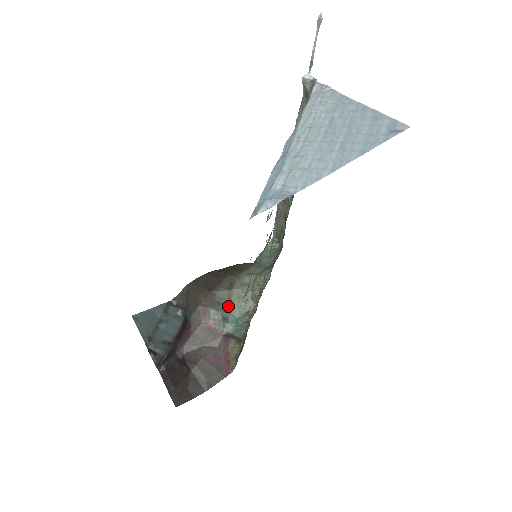
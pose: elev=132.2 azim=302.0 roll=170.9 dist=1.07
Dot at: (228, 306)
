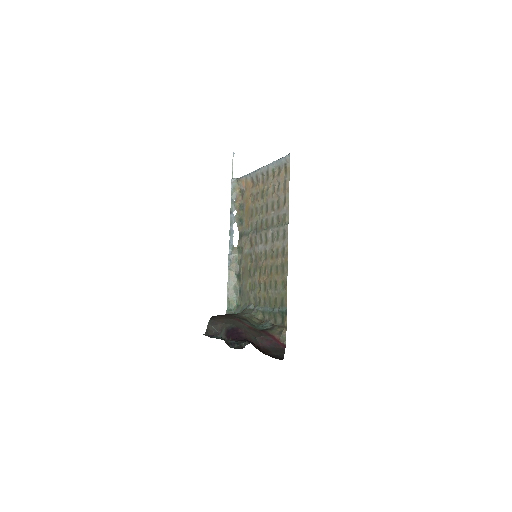
Dot at: (246, 320)
